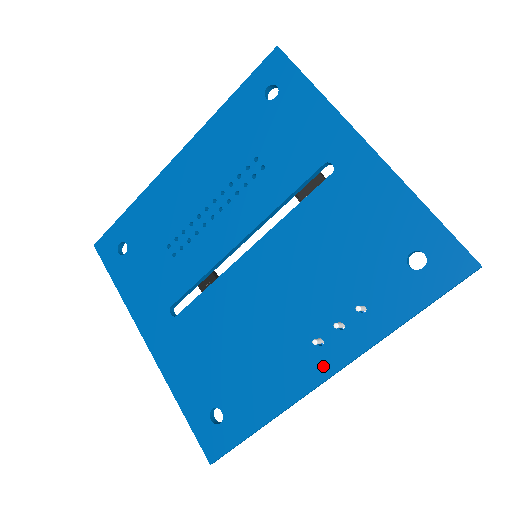
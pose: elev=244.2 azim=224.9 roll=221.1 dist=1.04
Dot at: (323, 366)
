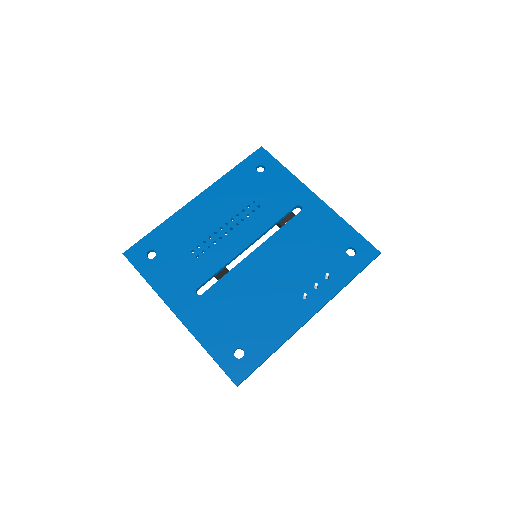
Dot at: (308, 310)
